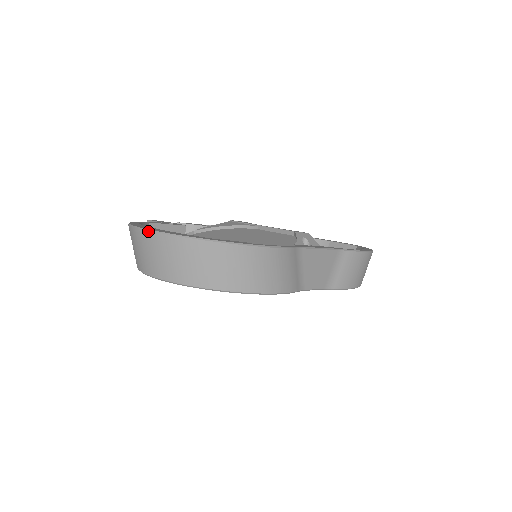
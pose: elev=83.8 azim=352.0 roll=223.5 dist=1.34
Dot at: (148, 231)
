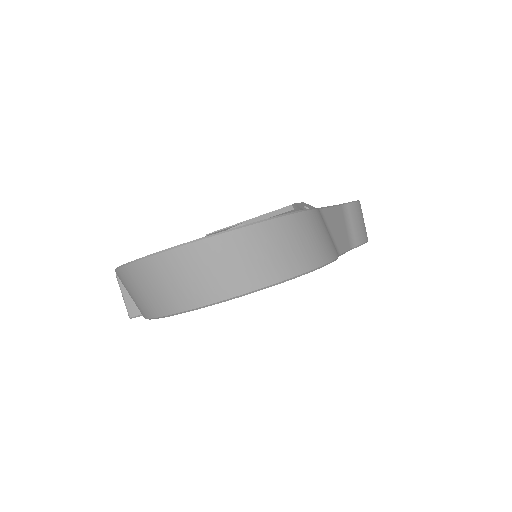
Dot at: (162, 253)
